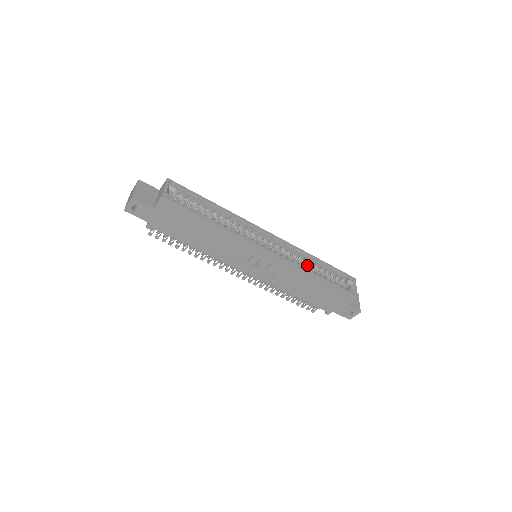
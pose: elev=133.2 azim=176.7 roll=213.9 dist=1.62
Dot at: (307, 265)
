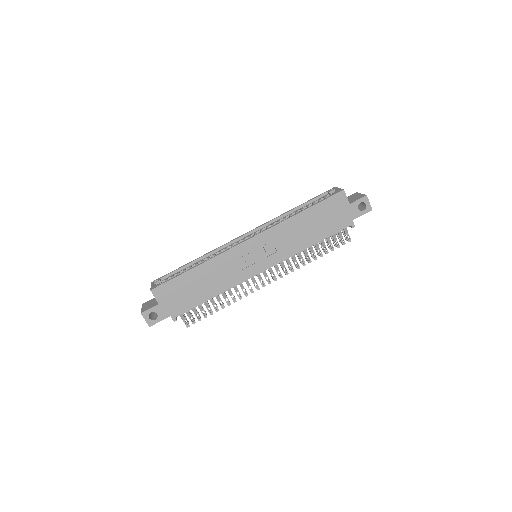
Dot at: occluded
